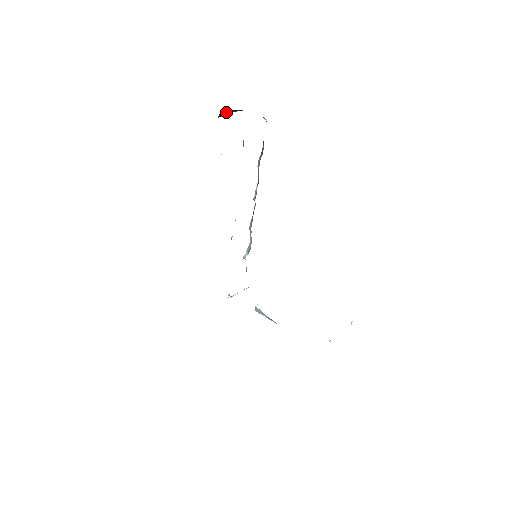
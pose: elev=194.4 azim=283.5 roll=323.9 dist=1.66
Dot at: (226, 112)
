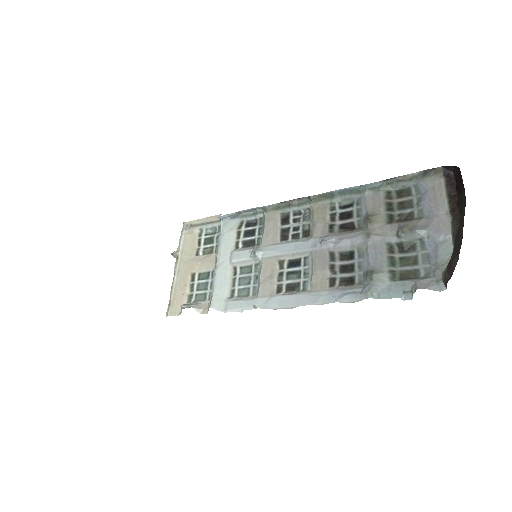
Dot at: occluded
